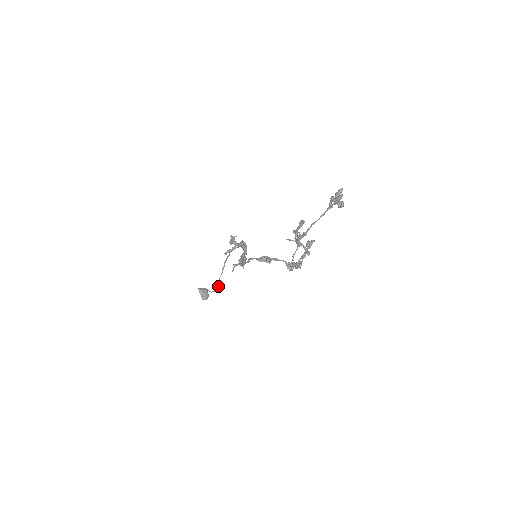
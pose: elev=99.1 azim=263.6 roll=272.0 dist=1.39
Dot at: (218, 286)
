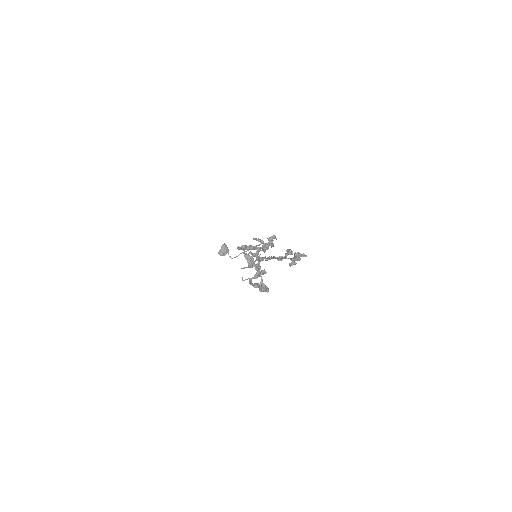
Dot at: (235, 257)
